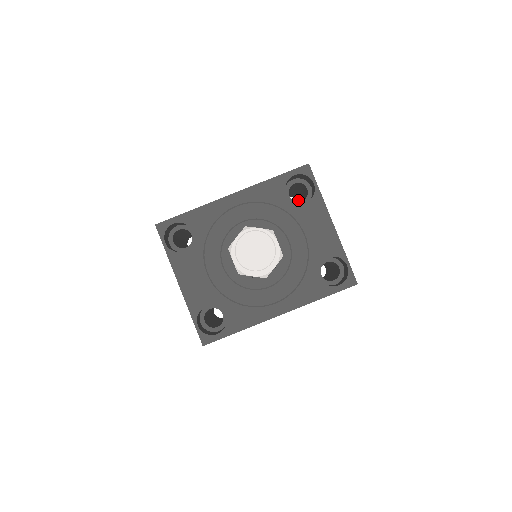
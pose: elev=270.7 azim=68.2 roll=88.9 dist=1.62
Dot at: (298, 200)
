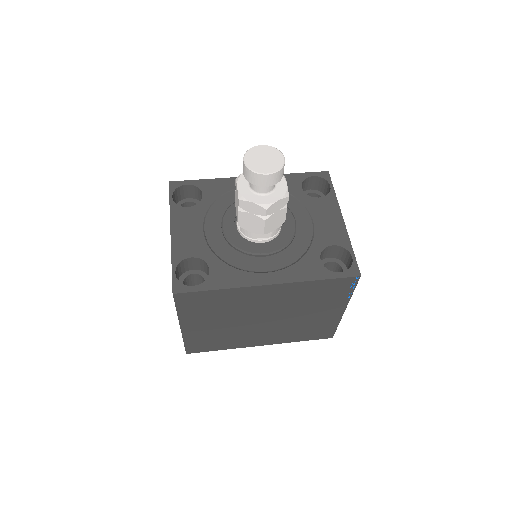
Dot at: occluded
